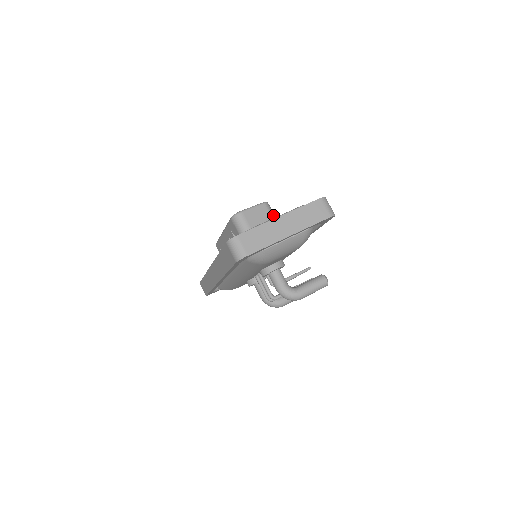
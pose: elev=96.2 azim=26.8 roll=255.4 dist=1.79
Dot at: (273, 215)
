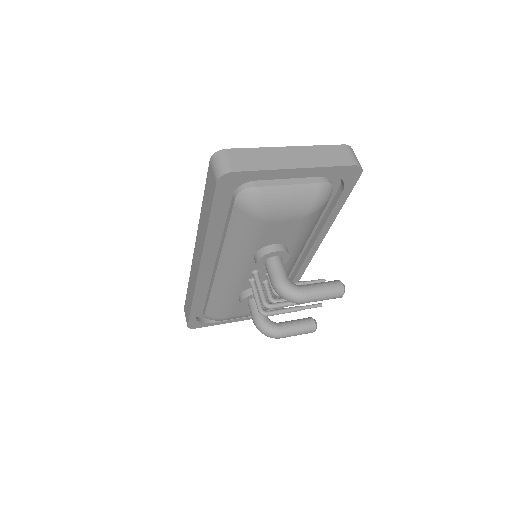
Dot at: occluded
